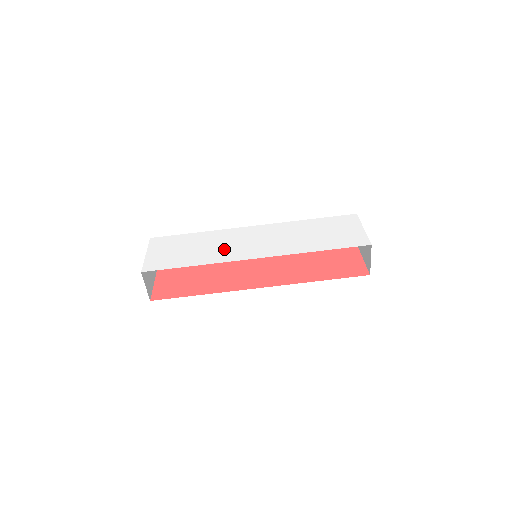
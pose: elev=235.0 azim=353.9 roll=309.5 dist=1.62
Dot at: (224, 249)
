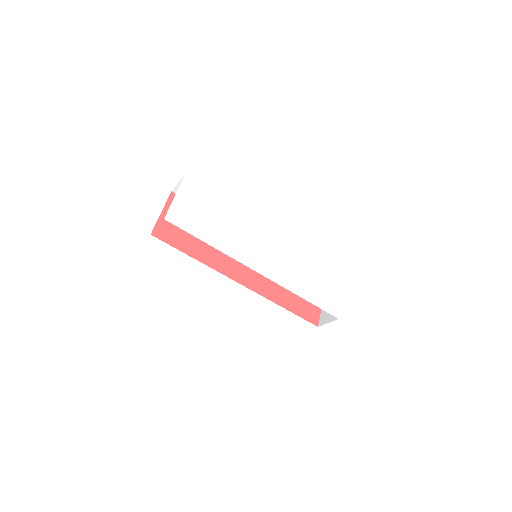
Dot at: (240, 242)
